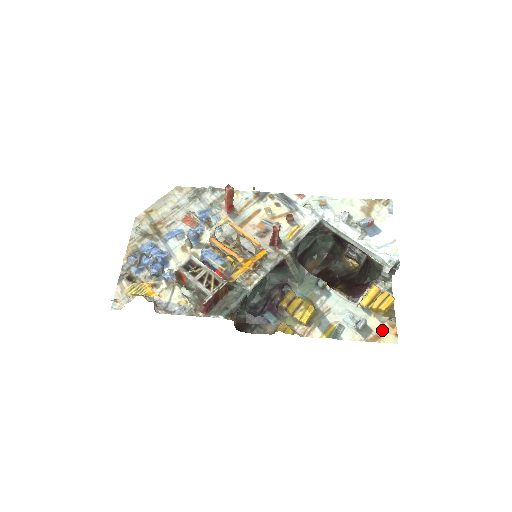
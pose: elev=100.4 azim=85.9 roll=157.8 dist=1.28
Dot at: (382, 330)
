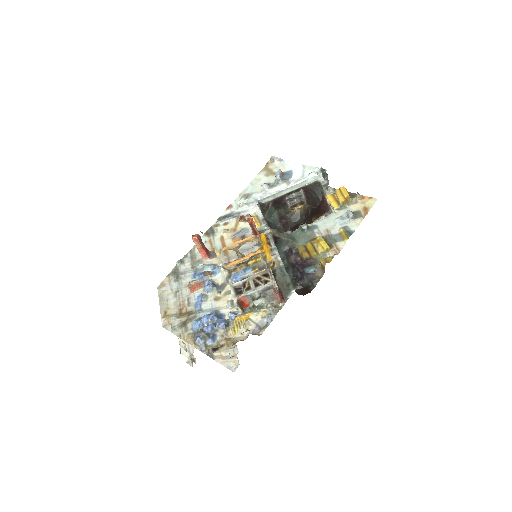
Dot at: (362, 205)
